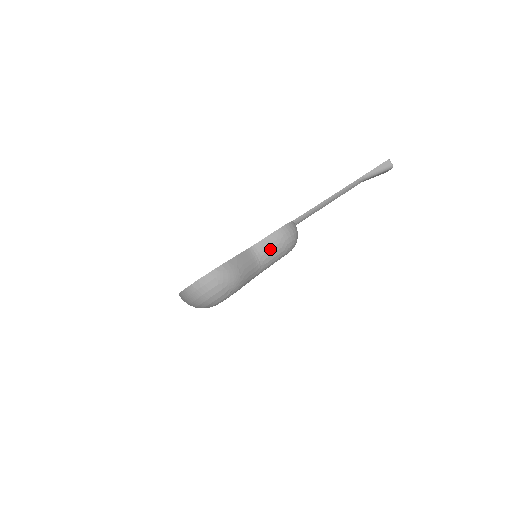
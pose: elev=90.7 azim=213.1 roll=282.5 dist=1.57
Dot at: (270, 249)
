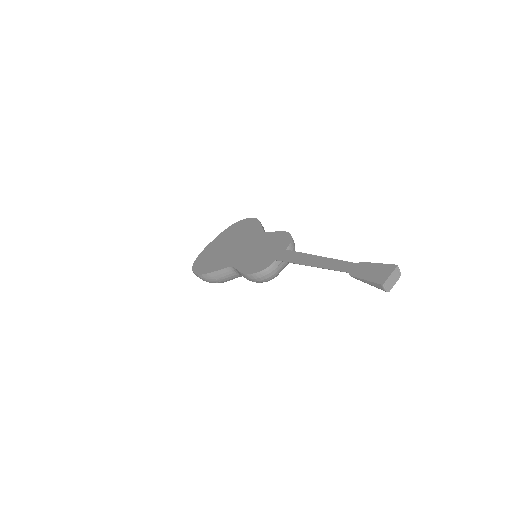
Dot at: occluded
